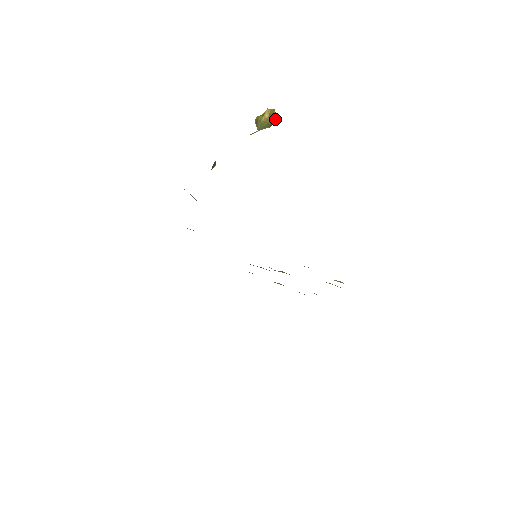
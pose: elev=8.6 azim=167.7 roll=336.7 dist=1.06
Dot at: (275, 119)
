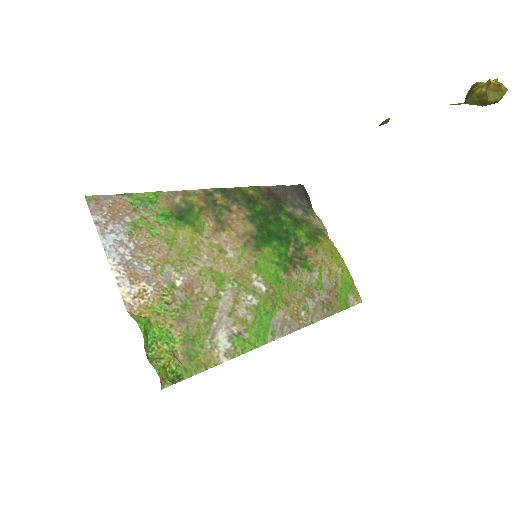
Dot at: (499, 98)
